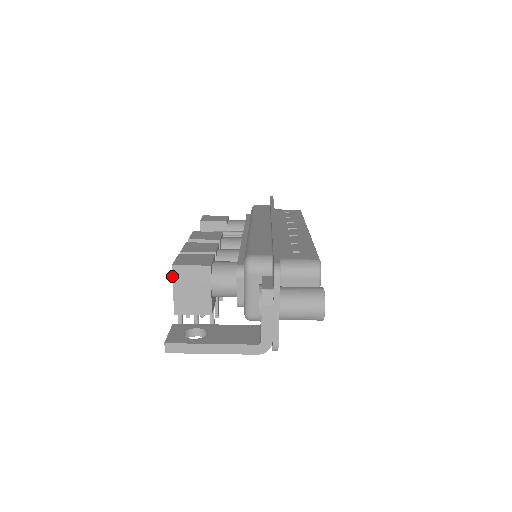
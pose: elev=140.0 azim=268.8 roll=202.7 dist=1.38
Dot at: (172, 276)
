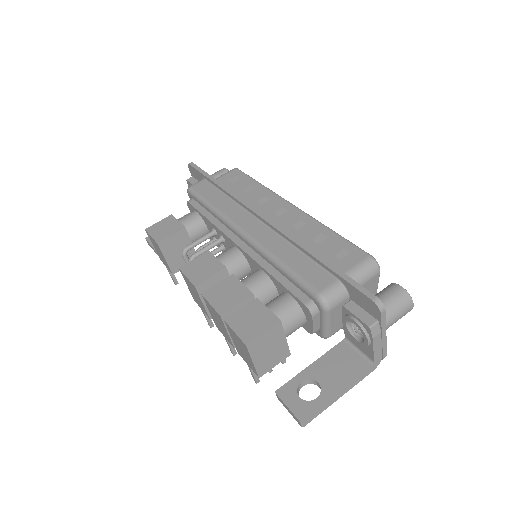
Dot at: (249, 353)
